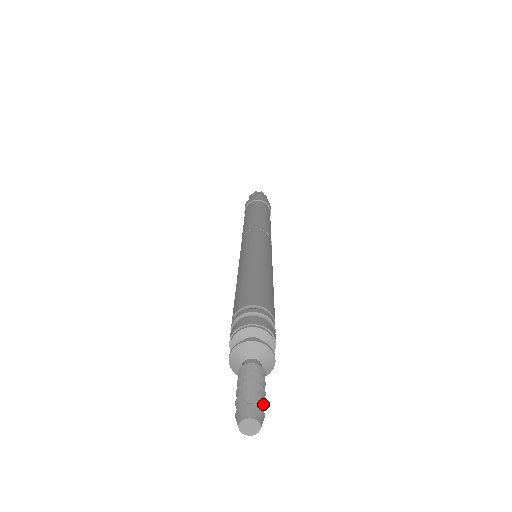
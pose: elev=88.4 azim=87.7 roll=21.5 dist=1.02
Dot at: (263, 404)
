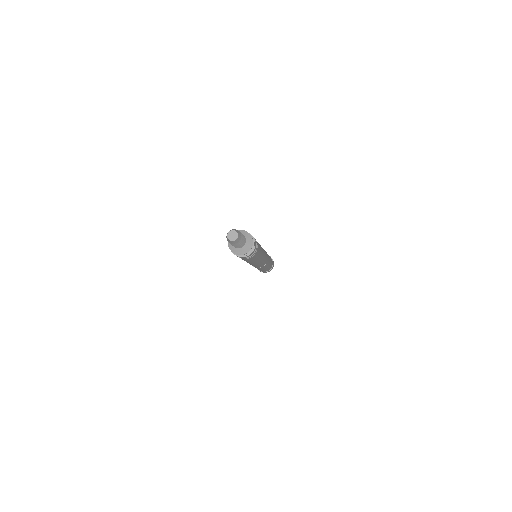
Dot at: (239, 232)
